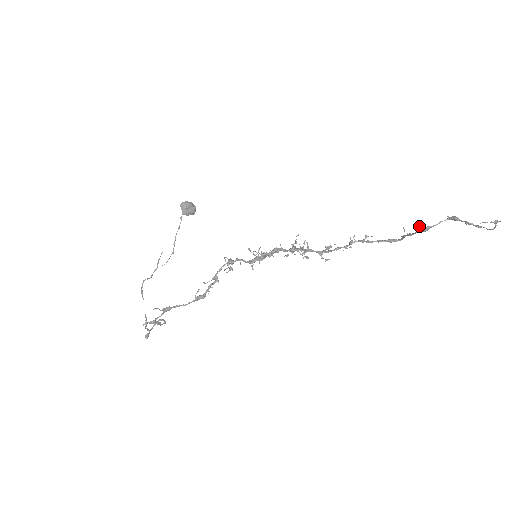
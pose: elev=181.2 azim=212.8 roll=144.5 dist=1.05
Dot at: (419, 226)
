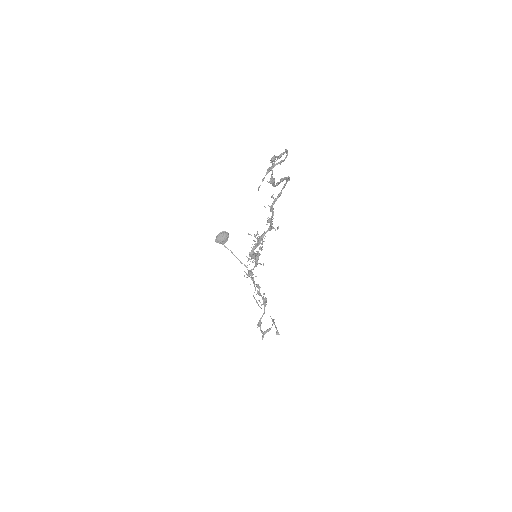
Dot at: occluded
